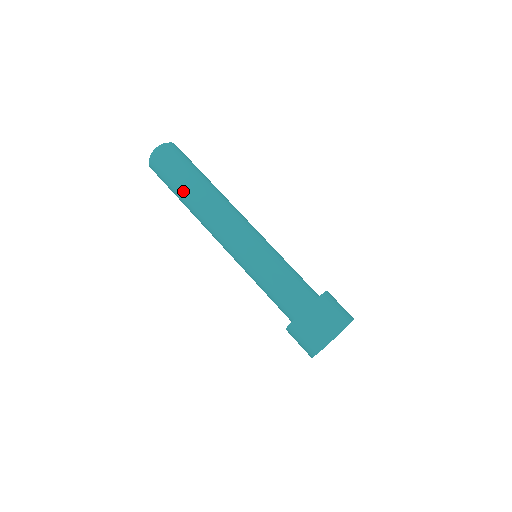
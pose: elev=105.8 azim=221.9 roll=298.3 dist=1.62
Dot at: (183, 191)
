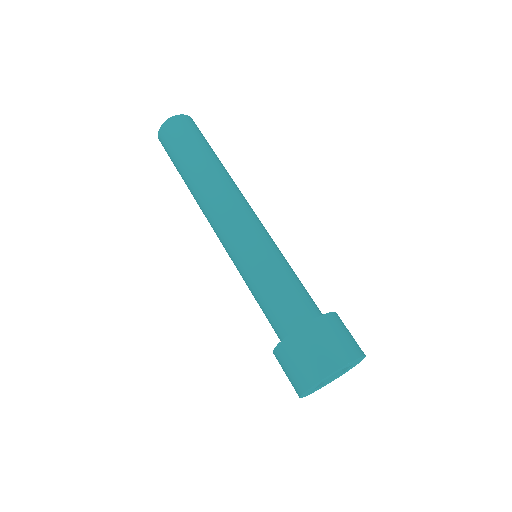
Dot at: (201, 156)
